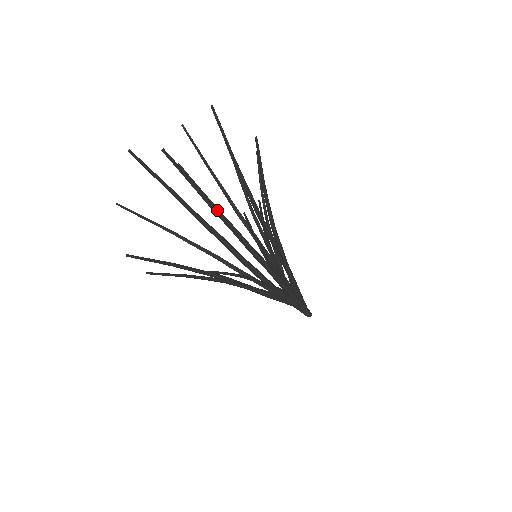
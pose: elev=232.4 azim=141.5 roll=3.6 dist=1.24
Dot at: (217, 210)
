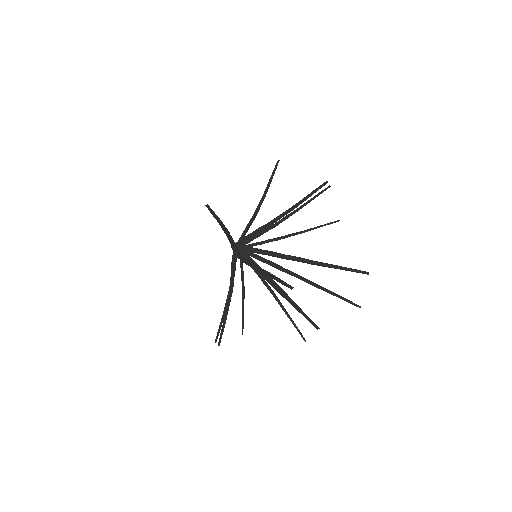
Dot at: occluded
